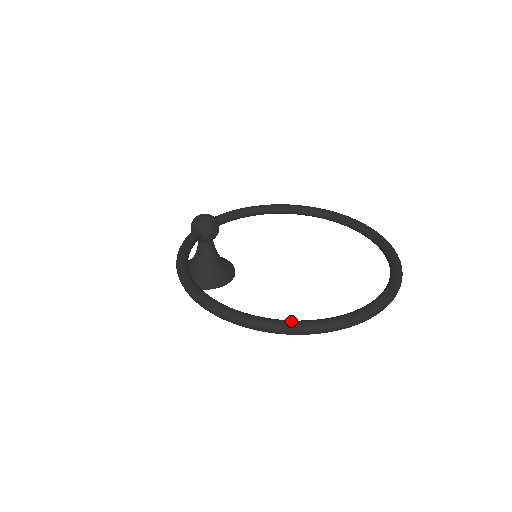
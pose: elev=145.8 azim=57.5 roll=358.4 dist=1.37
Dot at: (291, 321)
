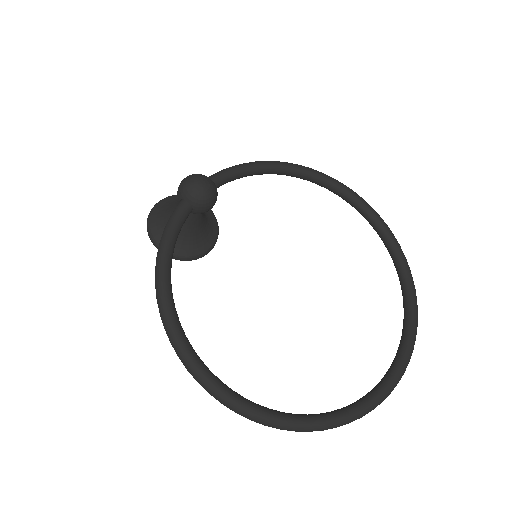
Dot at: (289, 419)
